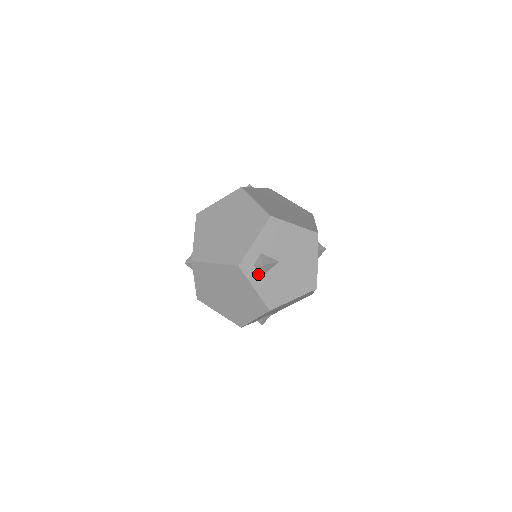
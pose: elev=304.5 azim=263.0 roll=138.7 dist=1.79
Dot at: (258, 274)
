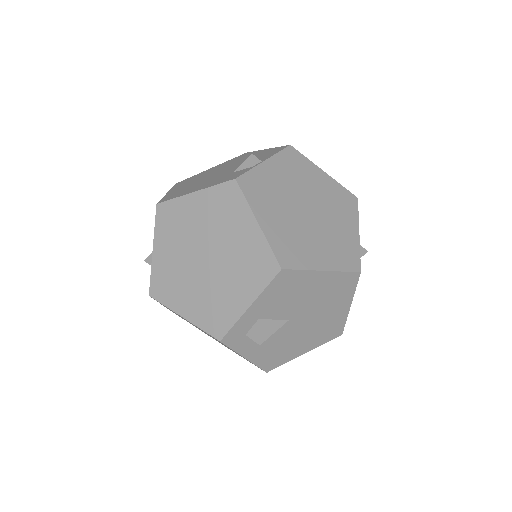
Dot at: (252, 342)
